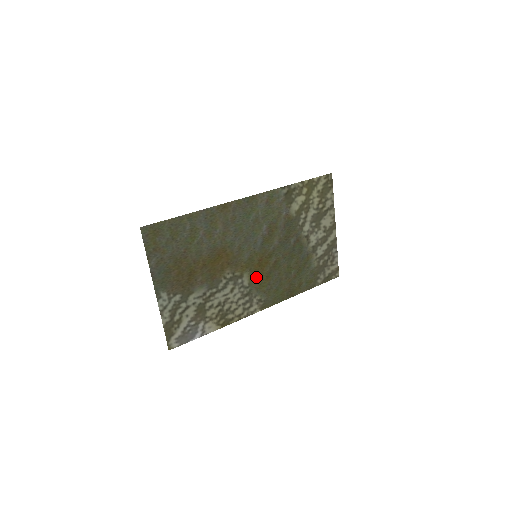
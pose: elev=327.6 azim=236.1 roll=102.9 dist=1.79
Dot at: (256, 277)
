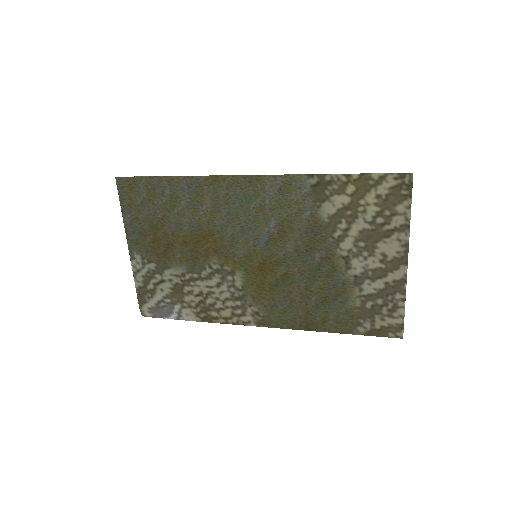
Dot at: (254, 282)
